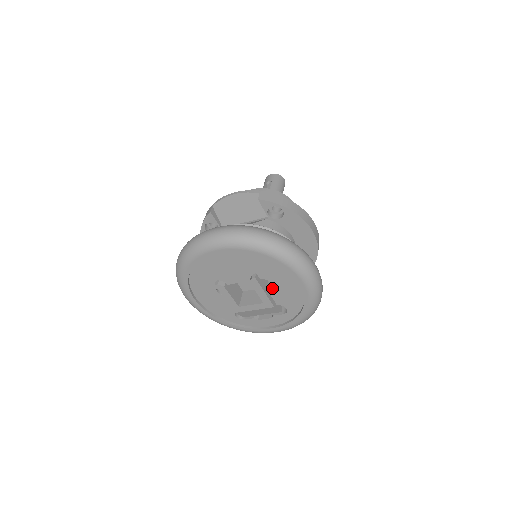
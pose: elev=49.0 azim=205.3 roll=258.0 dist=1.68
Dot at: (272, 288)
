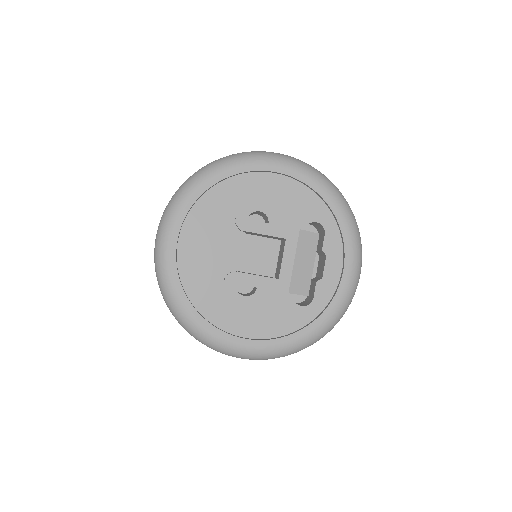
Dot at: (270, 216)
